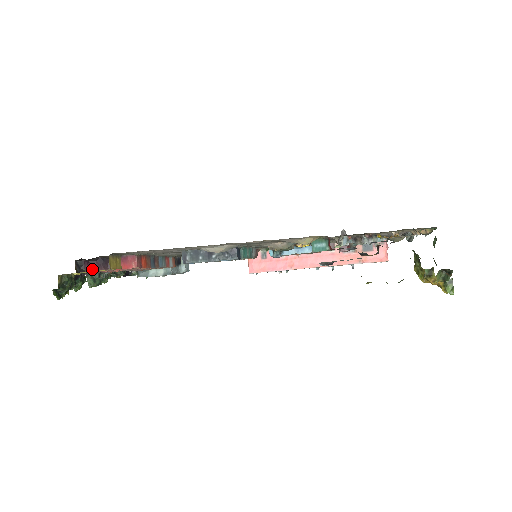
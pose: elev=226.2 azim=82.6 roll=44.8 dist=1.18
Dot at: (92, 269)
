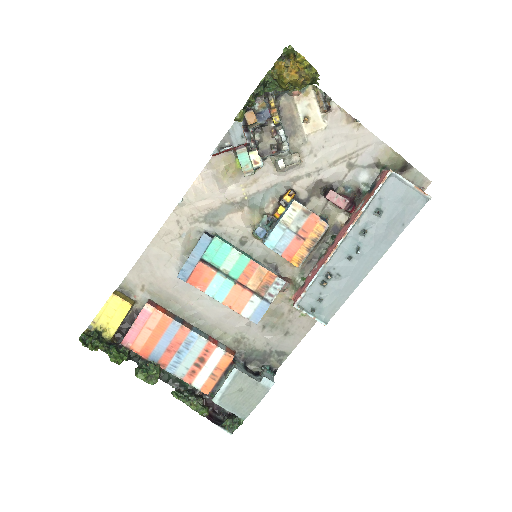
Dot at: (125, 337)
